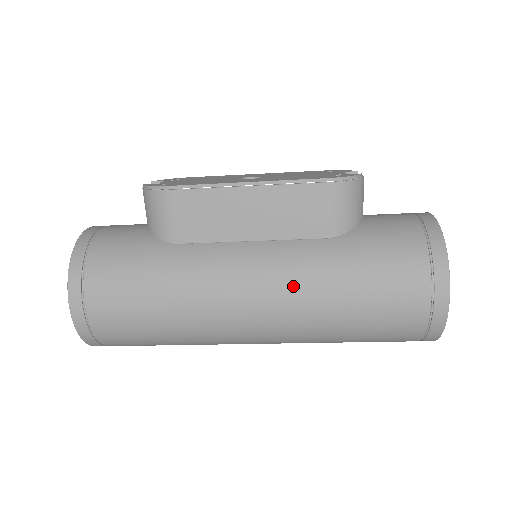
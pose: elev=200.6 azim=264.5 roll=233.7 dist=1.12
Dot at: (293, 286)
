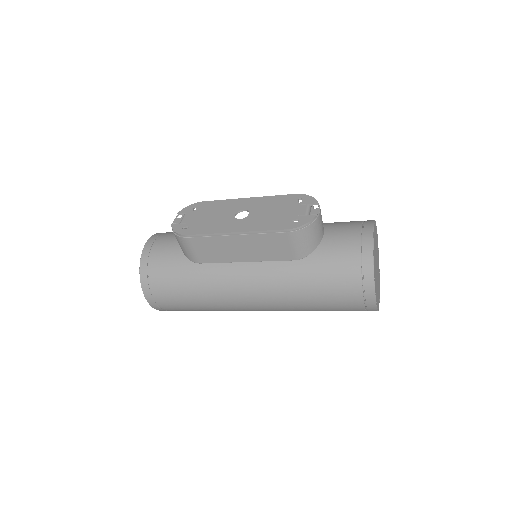
Dot at: (274, 292)
